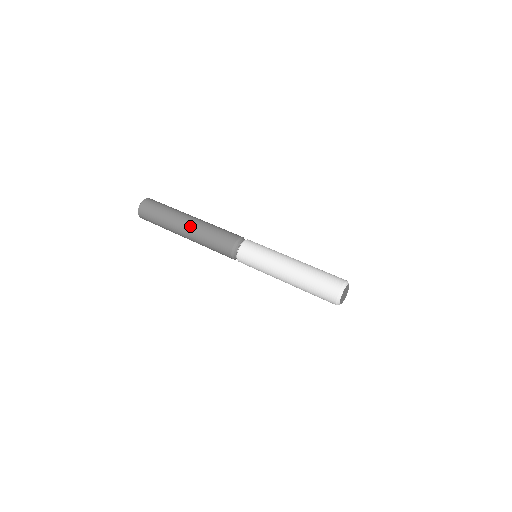
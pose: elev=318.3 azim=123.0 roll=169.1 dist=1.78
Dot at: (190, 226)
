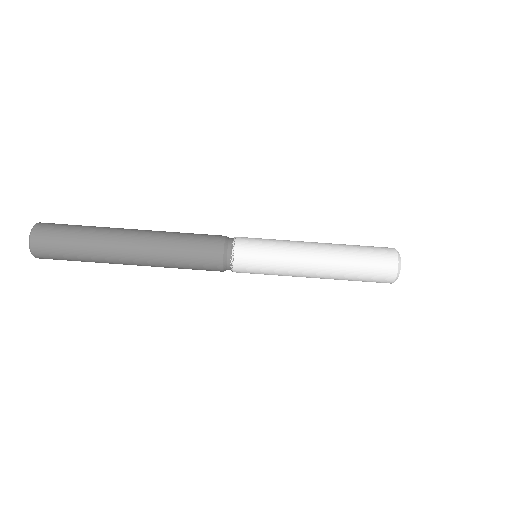
Dot at: occluded
